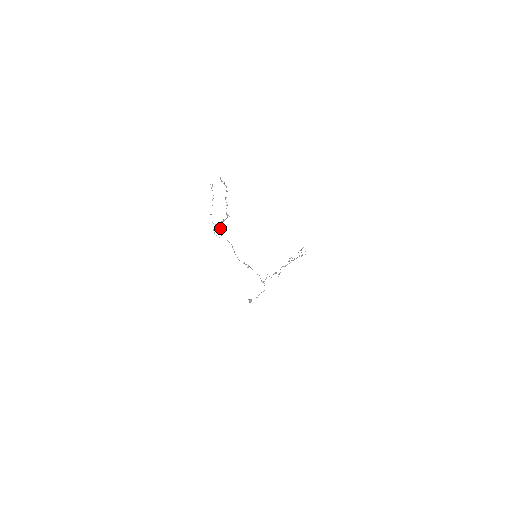
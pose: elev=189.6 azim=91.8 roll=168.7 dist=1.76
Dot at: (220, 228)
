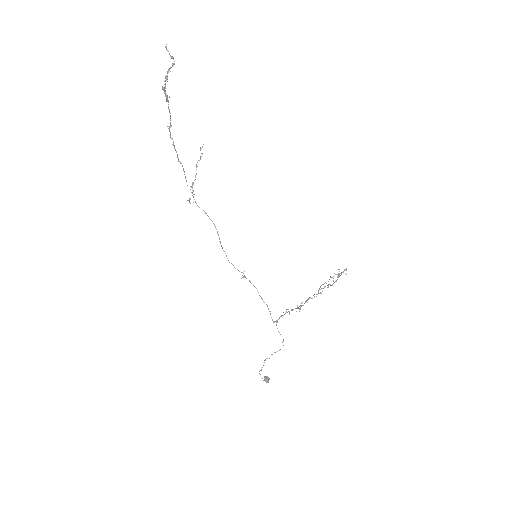
Dot at: (180, 162)
